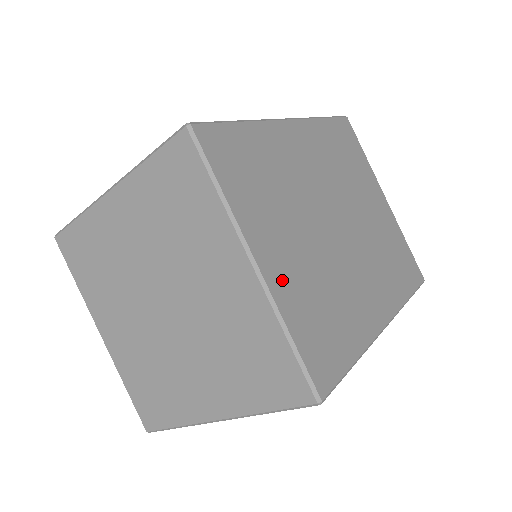
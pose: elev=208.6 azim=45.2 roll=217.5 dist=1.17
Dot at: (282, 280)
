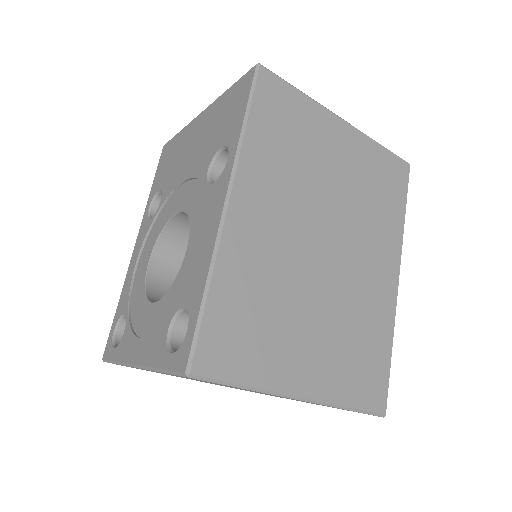
Dot at: (322, 379)
